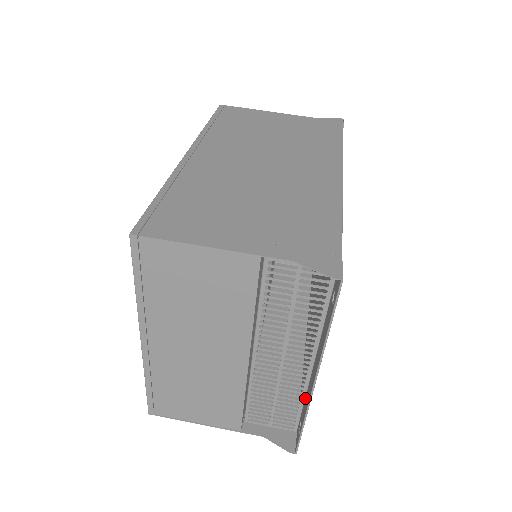
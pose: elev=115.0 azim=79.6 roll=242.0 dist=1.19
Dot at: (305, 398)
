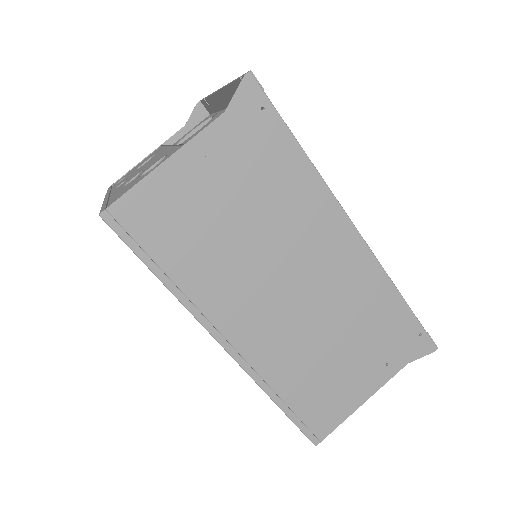
Dot at: occluded
